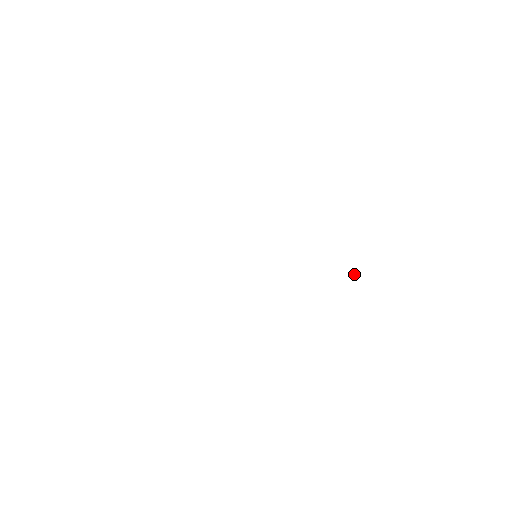
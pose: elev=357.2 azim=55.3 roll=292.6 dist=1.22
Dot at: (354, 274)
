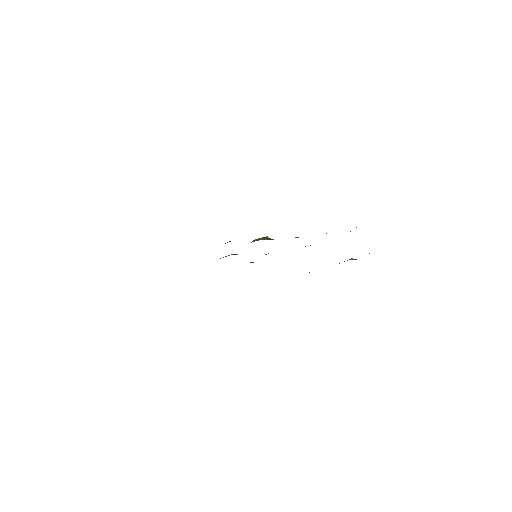
Dot at: occluded
